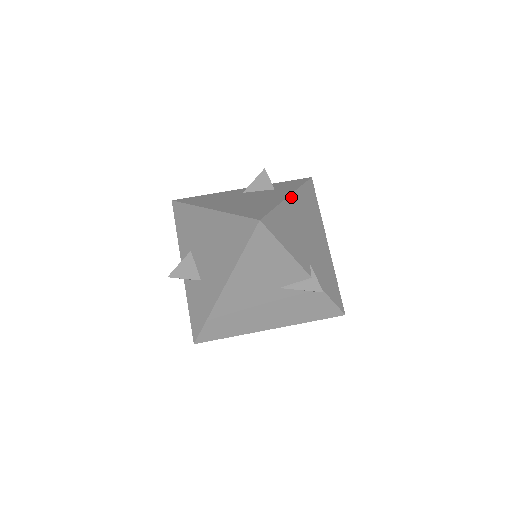
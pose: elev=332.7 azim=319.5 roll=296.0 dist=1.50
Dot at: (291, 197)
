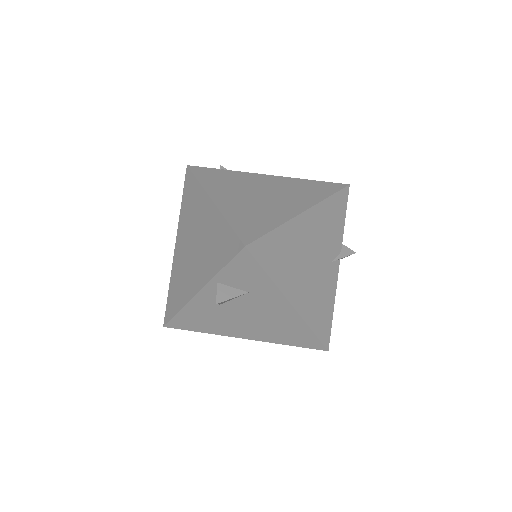
Dot at: (293, 303)
